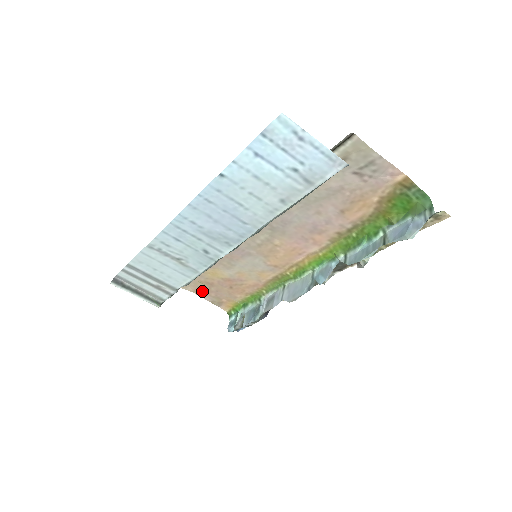
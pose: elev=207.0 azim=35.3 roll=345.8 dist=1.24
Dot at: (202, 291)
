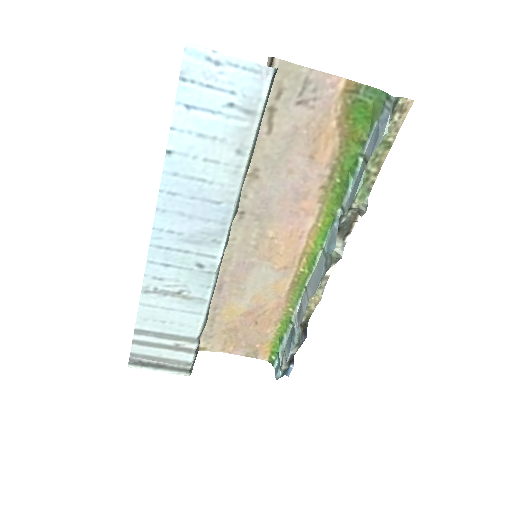
Dot at: (230, 345)
